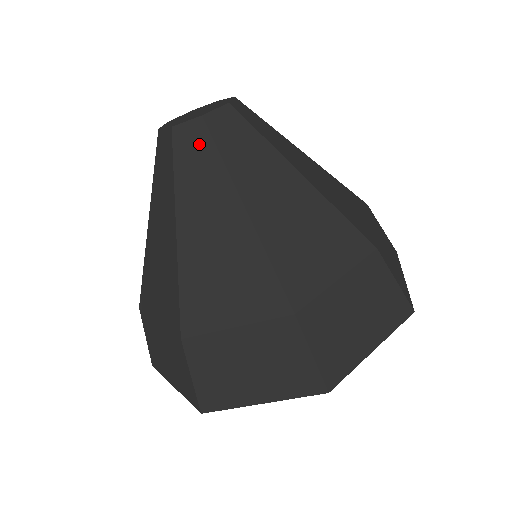
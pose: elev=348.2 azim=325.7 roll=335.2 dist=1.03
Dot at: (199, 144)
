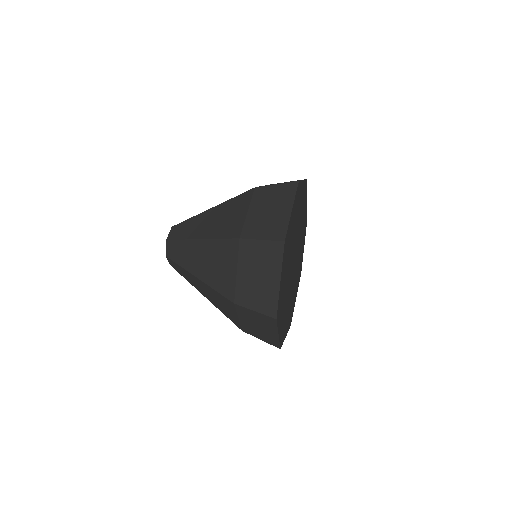
Dot at: (174, 247)
